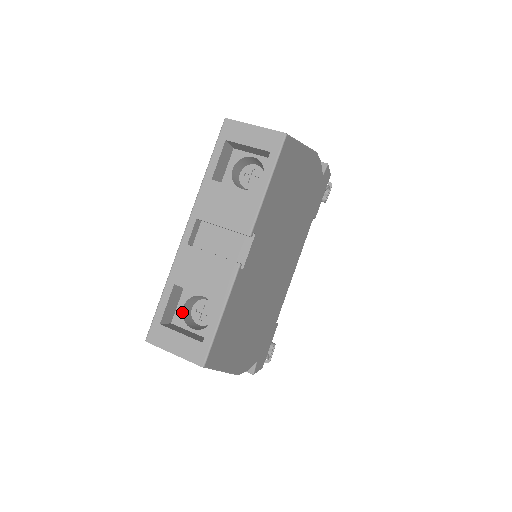
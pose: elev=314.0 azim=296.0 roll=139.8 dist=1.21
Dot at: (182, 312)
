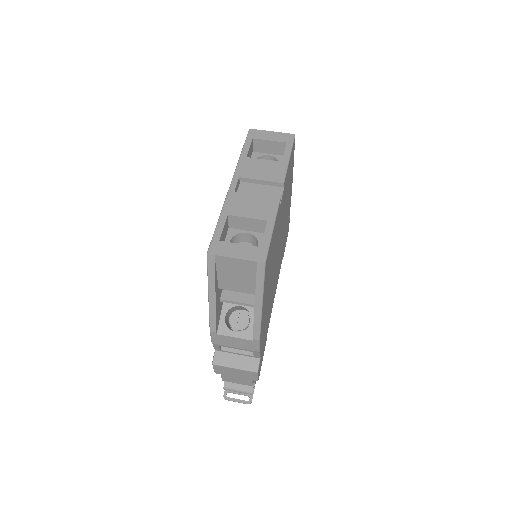
Dot at: occluded
